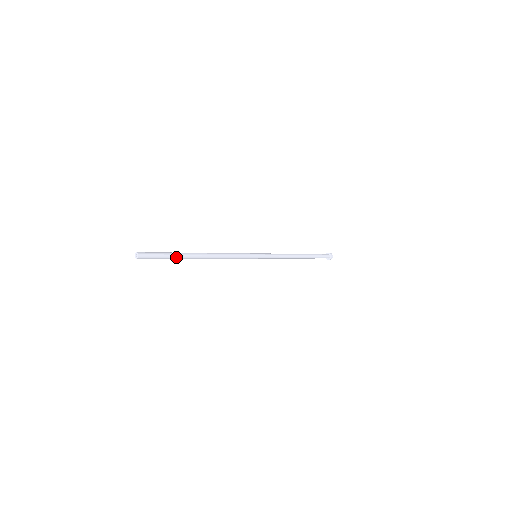
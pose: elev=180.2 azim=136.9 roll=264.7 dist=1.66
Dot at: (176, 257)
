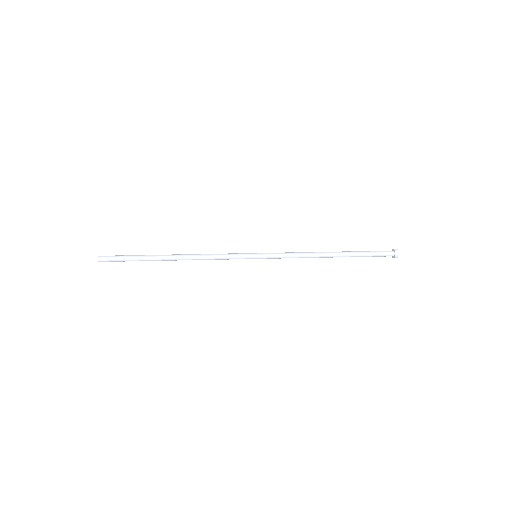
Dot at: (141, 257)
